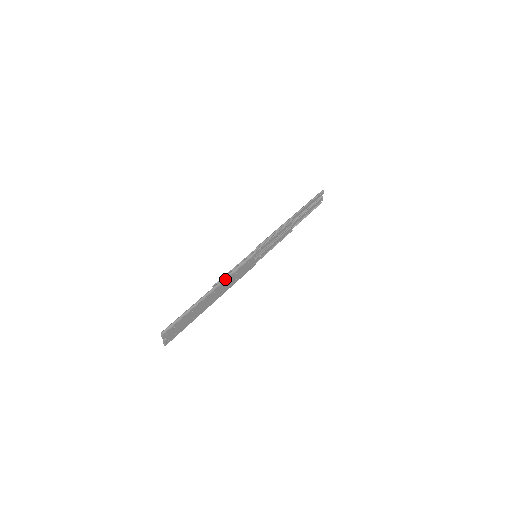
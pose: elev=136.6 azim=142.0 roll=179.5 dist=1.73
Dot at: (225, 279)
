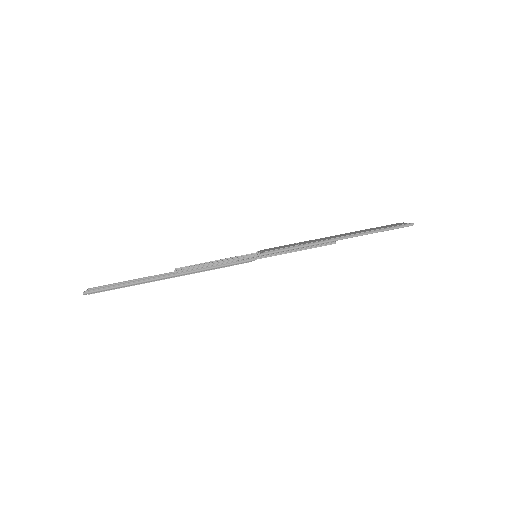
Dot at: (194, 272)
